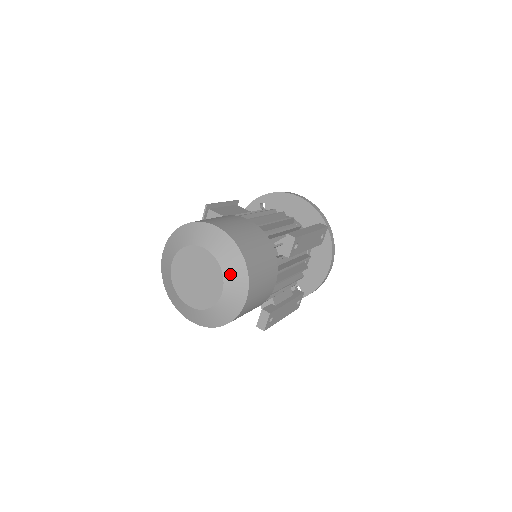
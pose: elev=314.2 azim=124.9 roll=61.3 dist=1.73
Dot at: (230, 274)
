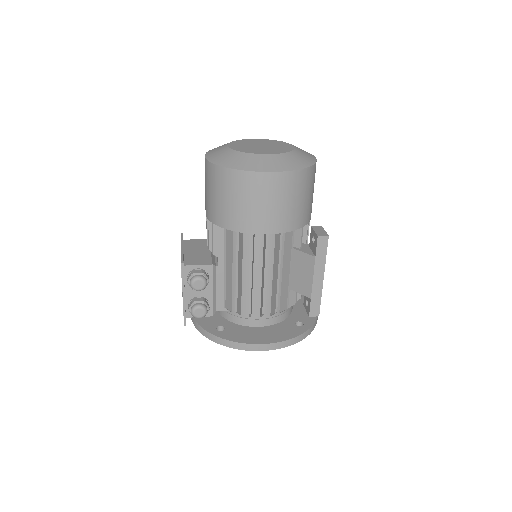
Dot at: occluded
